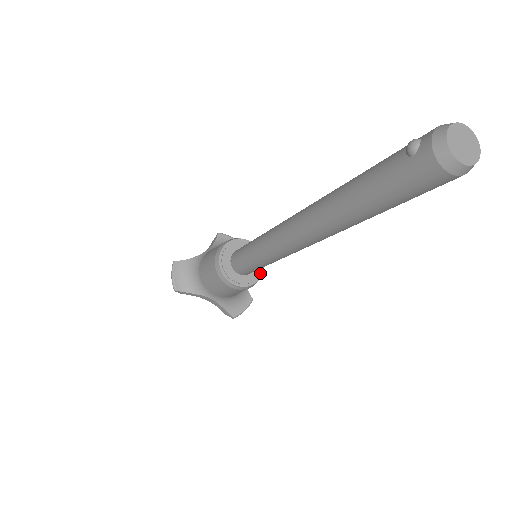
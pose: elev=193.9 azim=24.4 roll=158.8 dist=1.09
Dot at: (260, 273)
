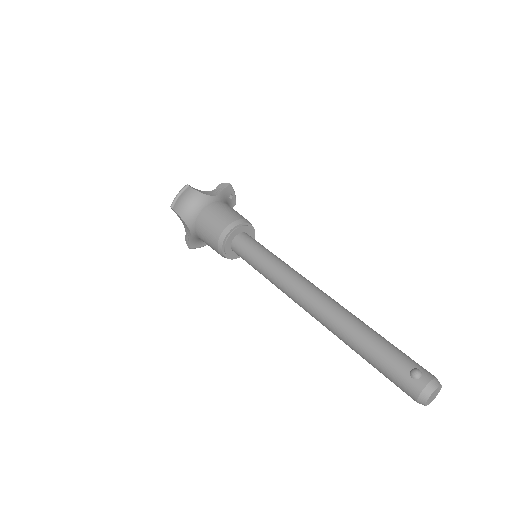
Dot at: occluded
